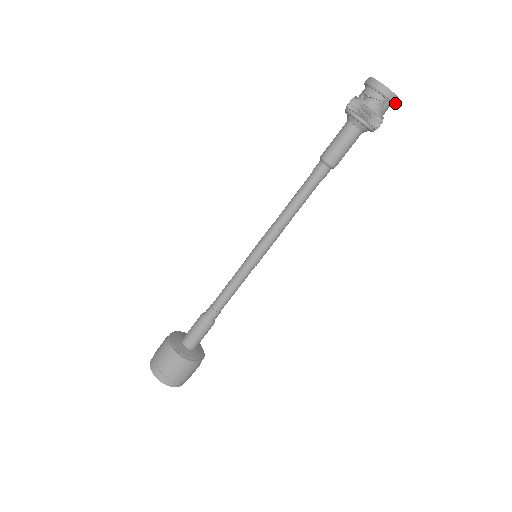
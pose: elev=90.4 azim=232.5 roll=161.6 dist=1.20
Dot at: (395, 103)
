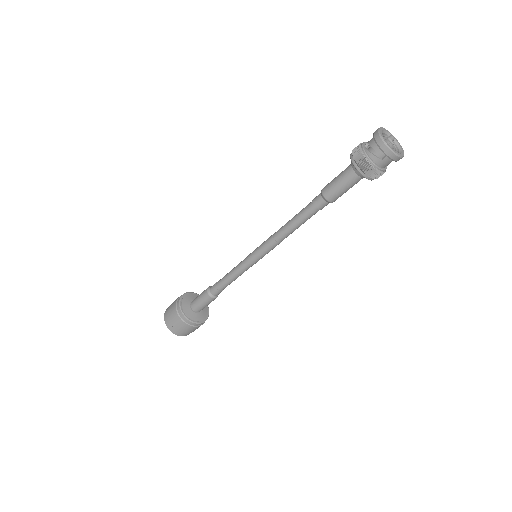
Dot at: (394, 158)
